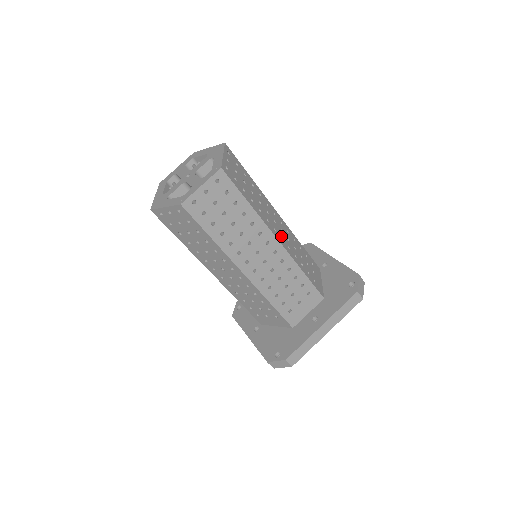
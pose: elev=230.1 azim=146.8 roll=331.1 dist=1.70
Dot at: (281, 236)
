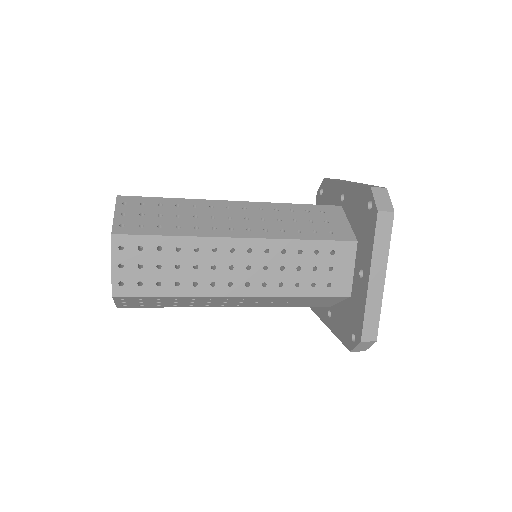
Dot at: (246, 227)
